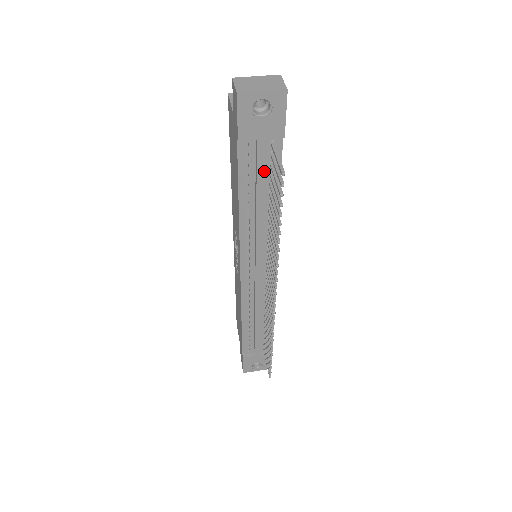
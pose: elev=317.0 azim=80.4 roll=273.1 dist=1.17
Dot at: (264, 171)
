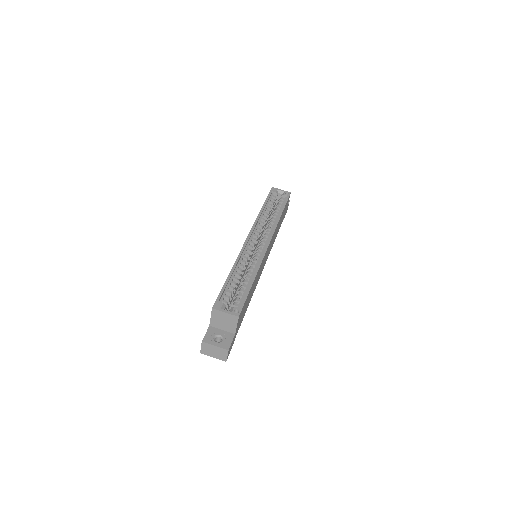
Dot at: occluded
